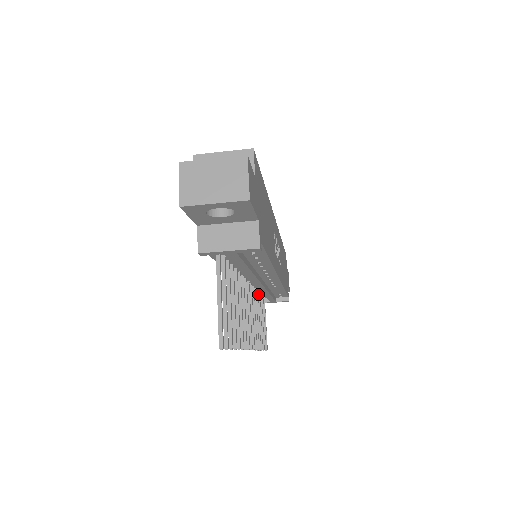
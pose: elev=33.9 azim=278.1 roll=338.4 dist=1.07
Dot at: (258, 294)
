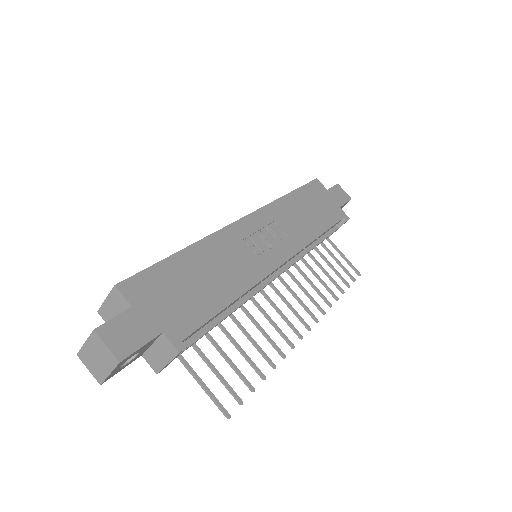
Dot at: occluded
